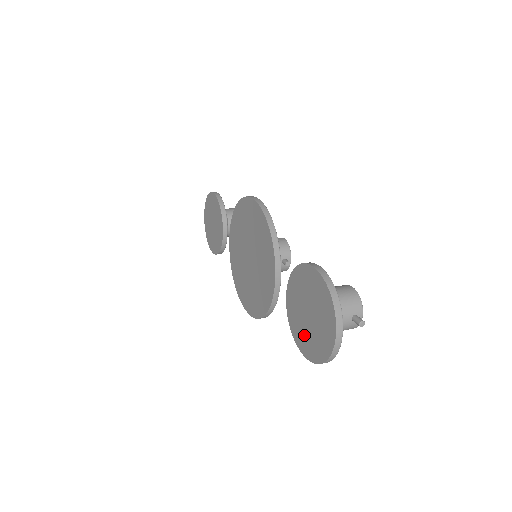
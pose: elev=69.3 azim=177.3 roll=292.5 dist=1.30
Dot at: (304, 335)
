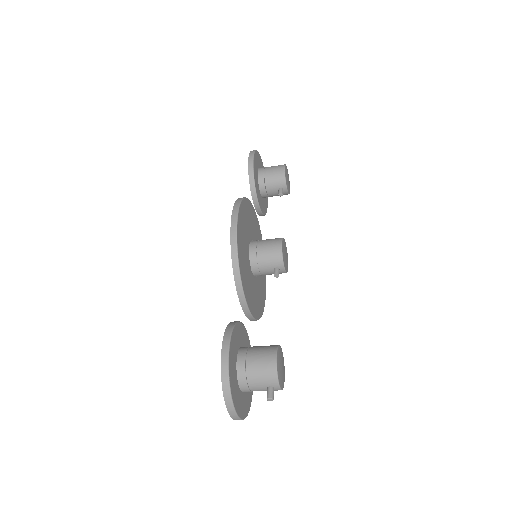
Dot at: occluded
